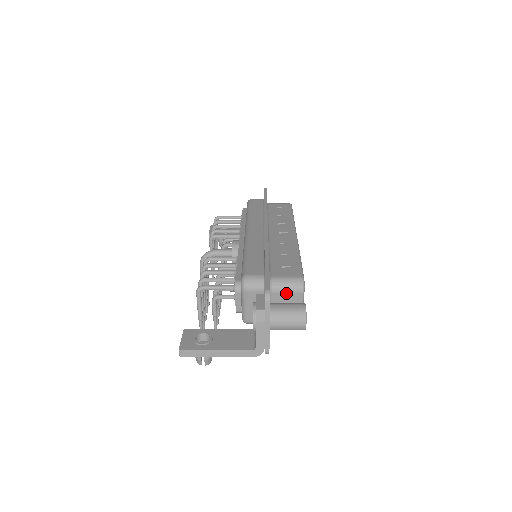
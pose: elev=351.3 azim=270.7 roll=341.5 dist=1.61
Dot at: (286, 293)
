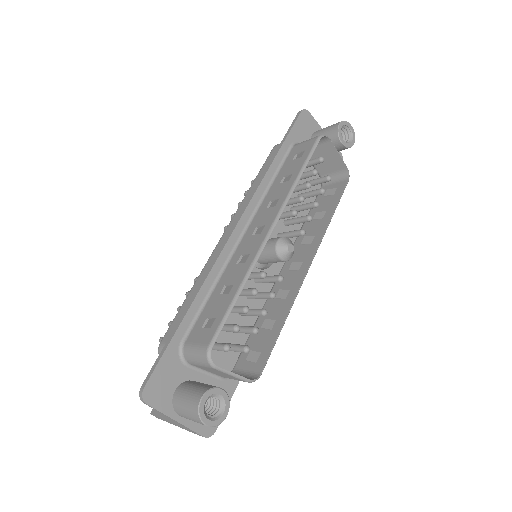
Dot at: (201, 366)
